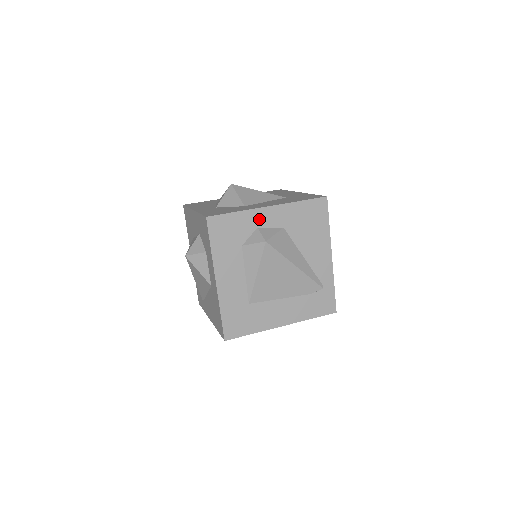
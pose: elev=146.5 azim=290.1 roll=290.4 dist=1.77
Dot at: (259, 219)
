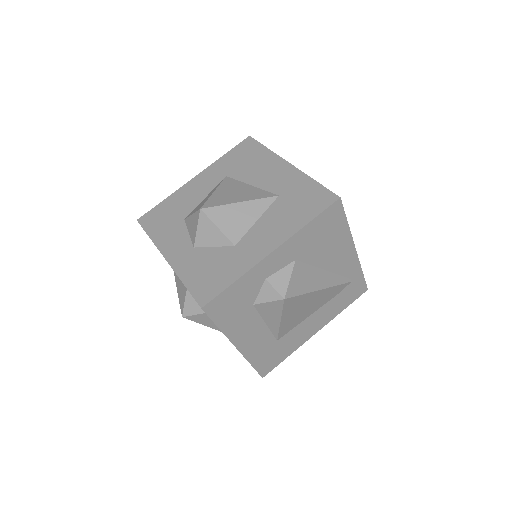
Dot at: (264, 270)
